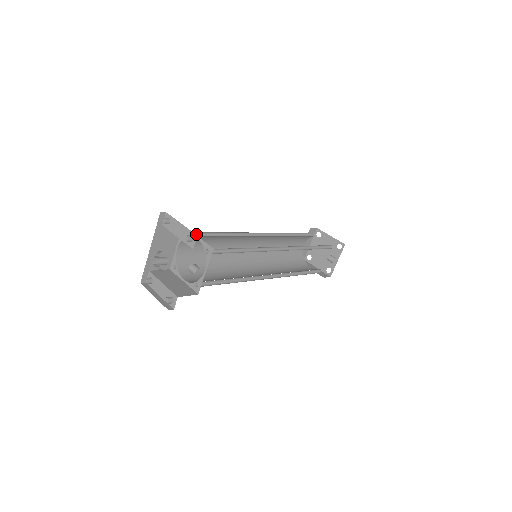
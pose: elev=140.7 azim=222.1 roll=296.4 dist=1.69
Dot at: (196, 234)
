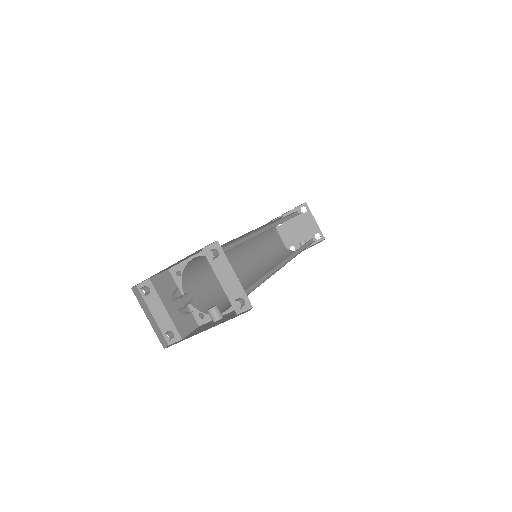
Dot at: (223, 246)
